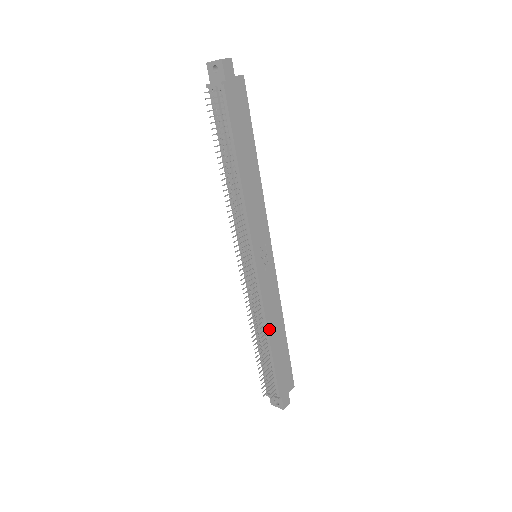
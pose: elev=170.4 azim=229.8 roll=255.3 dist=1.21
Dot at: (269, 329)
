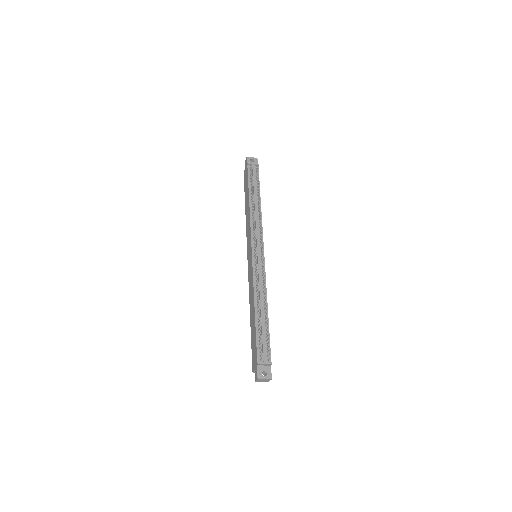
Dot at: occluded
